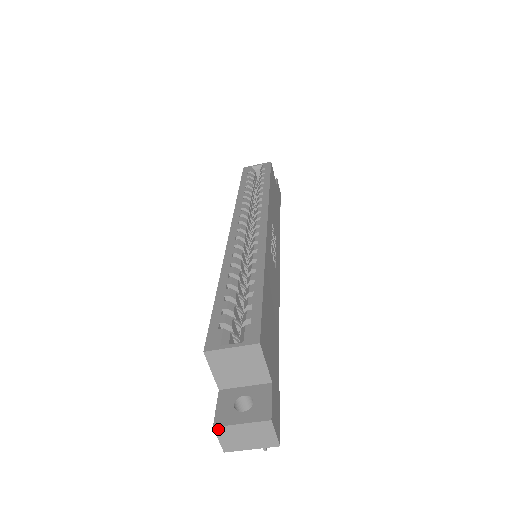
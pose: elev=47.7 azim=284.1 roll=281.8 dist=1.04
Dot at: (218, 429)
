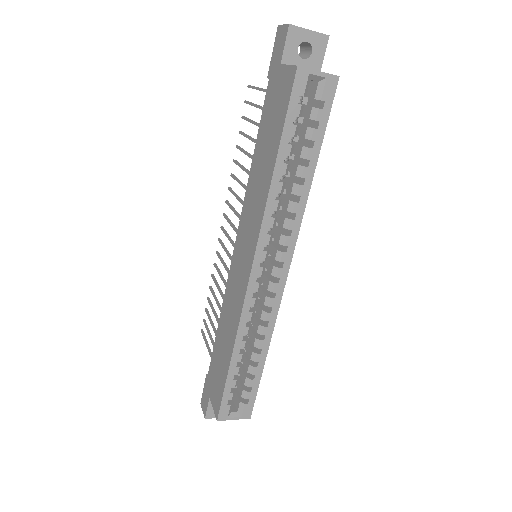
Dot at: (207, 417)
